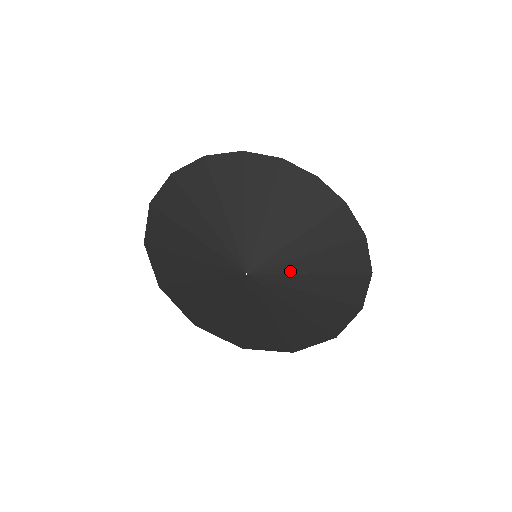
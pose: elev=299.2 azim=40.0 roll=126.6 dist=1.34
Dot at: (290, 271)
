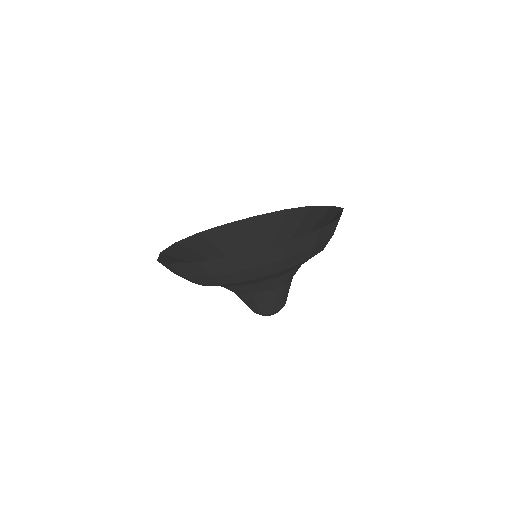
Dot at: occluded
